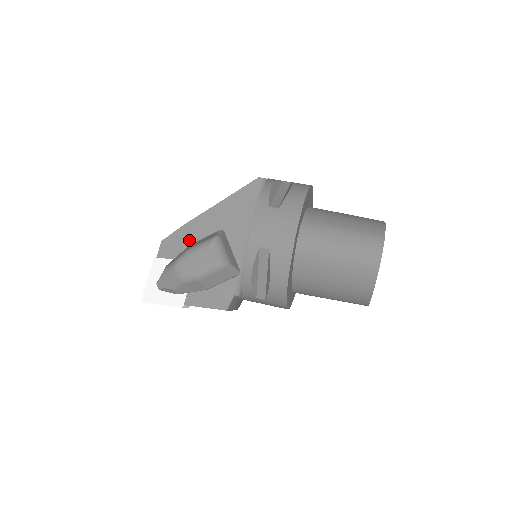
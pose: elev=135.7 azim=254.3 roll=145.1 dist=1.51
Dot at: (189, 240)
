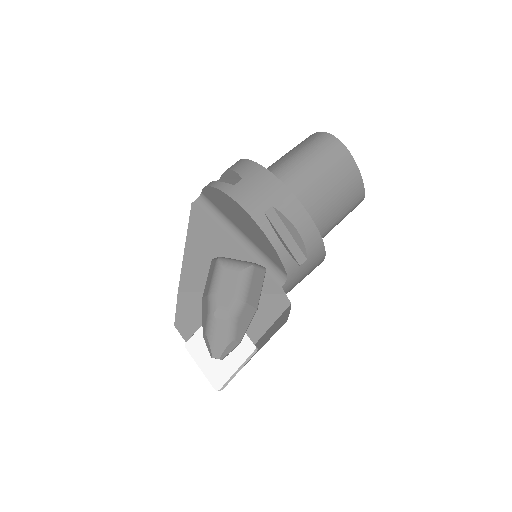
Dot at: (196, 296)
